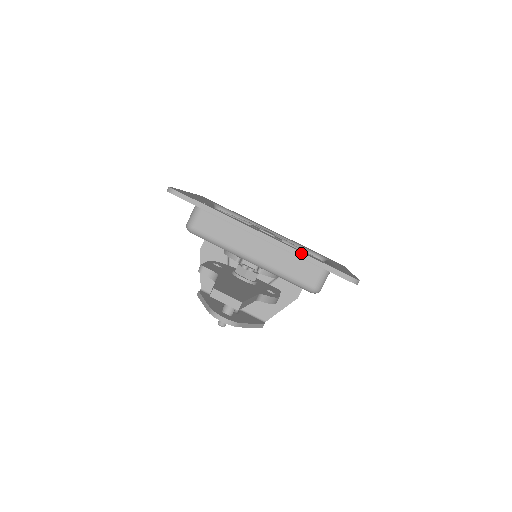
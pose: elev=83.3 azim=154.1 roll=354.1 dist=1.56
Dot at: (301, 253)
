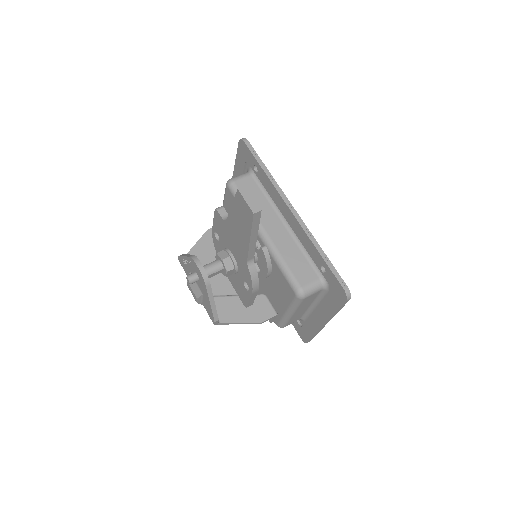
Dot at: (316, 242)
